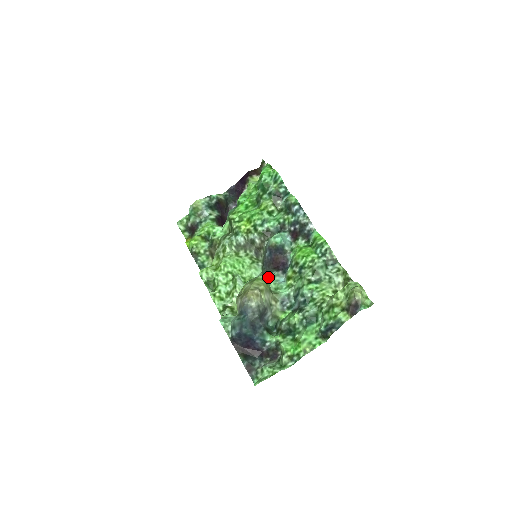
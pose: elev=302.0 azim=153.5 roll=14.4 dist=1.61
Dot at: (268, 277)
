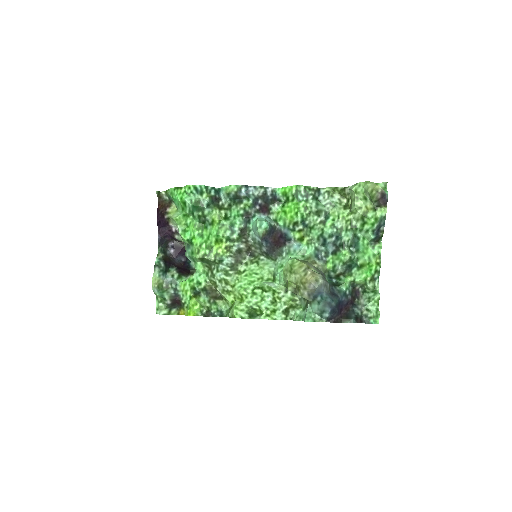
Dot at: (285, 257)
